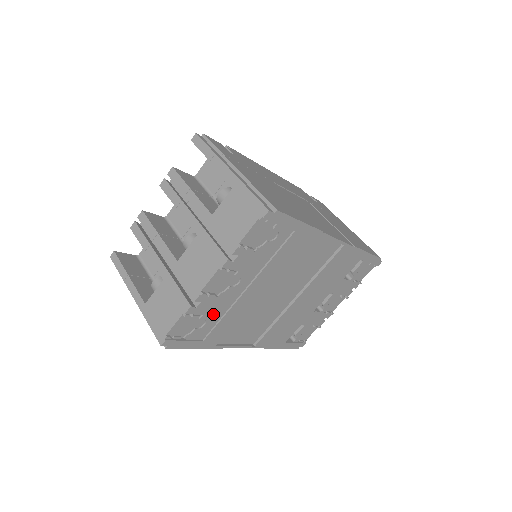
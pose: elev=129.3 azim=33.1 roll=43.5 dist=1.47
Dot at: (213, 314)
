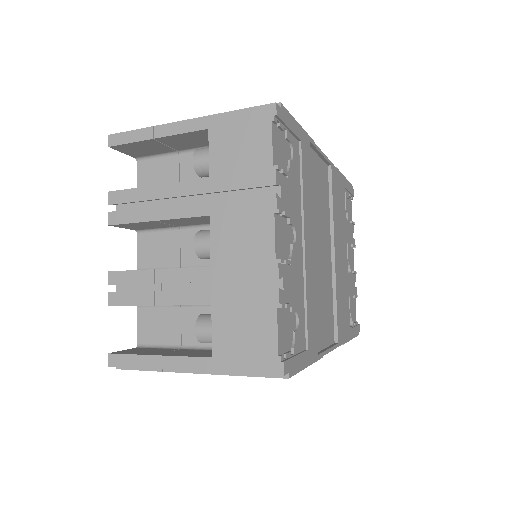
Dot at: (297, 299)
